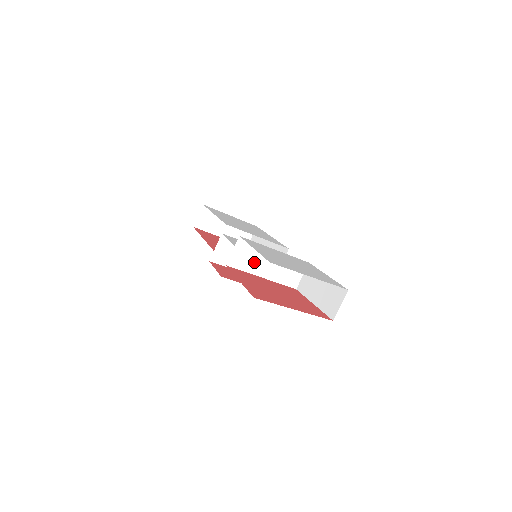
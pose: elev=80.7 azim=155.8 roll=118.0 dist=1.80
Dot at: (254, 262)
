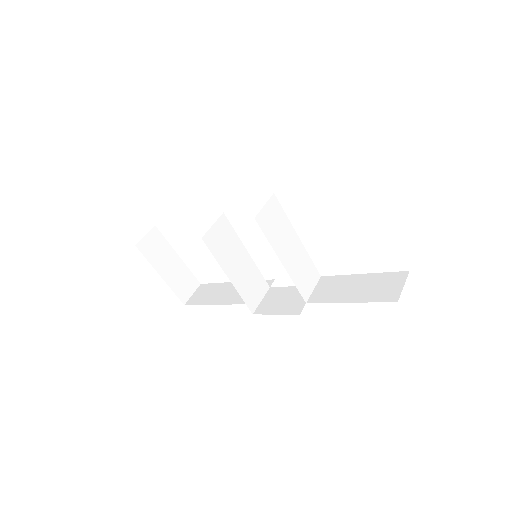
Dot at: (279, 236)
